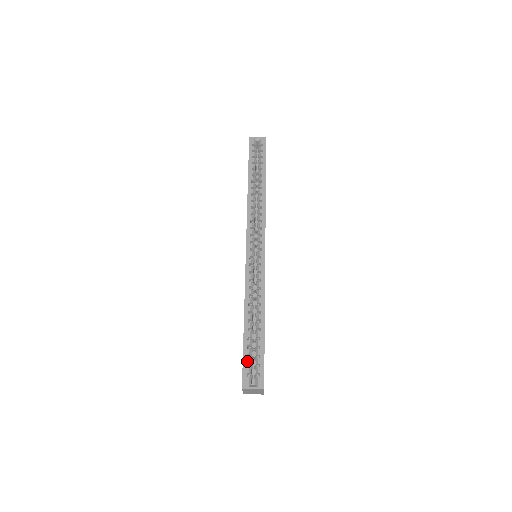
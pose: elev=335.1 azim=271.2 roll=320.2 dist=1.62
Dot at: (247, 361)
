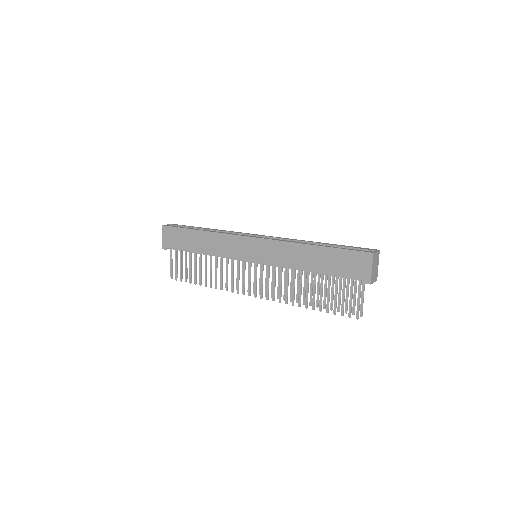
Dot at: (351, 249)
